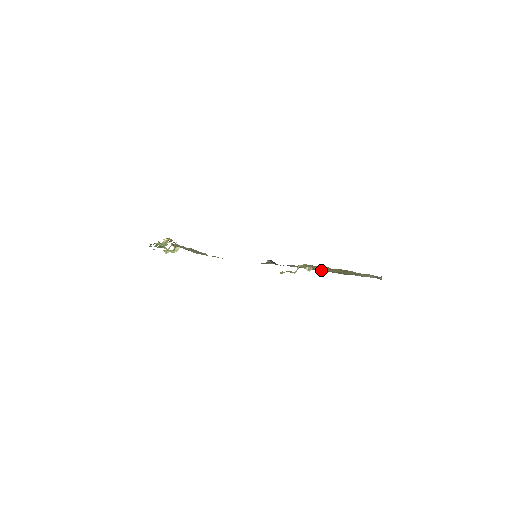
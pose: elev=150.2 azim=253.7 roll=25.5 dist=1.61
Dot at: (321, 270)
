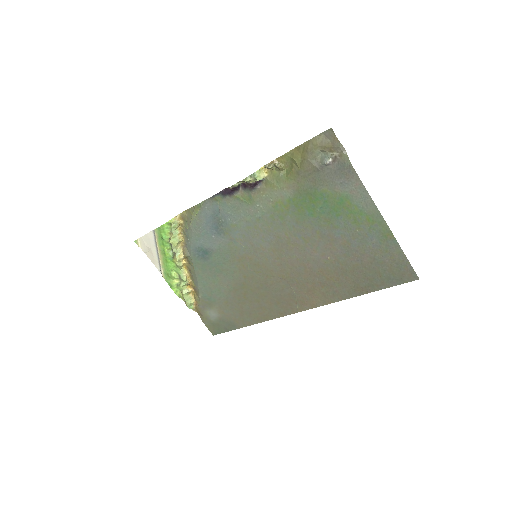
Dot at: (289, 182)
